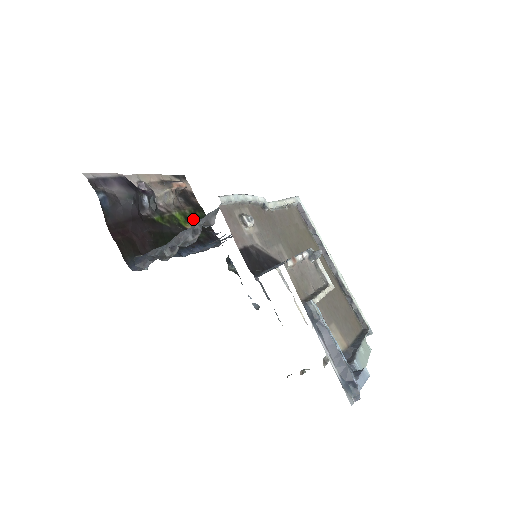
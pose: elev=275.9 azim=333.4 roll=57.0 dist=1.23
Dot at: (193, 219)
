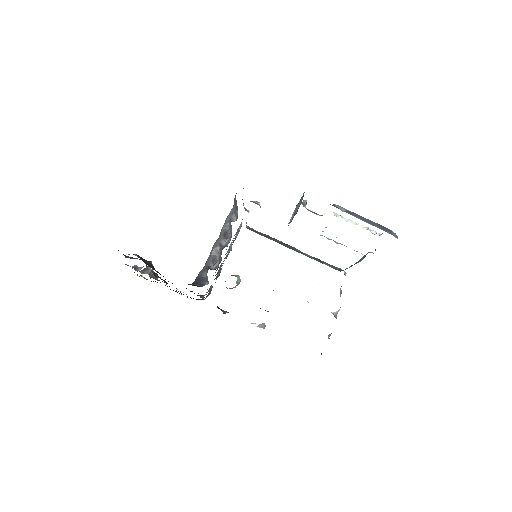
Dot at: occluded
